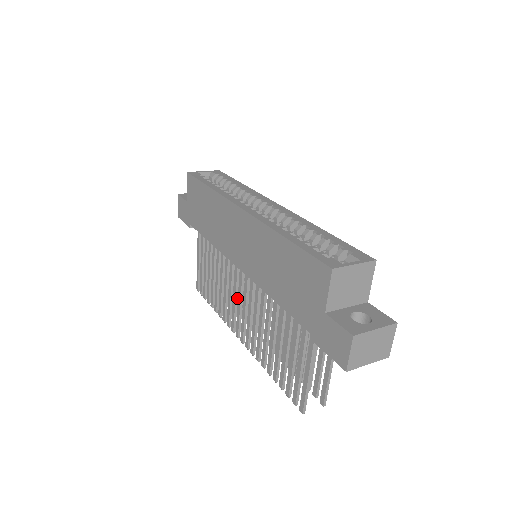
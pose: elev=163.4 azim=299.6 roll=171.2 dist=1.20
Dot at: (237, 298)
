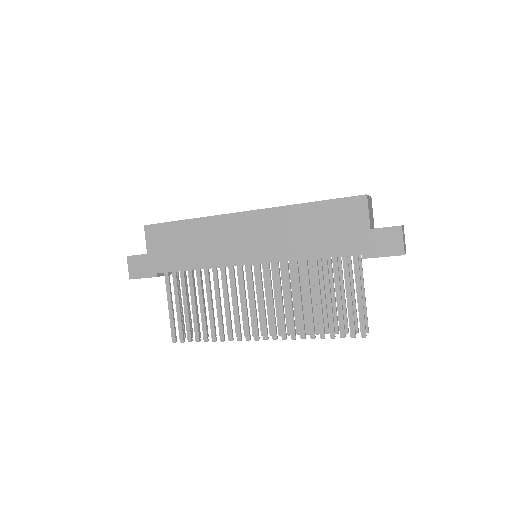
Dot at: (246, 303)
